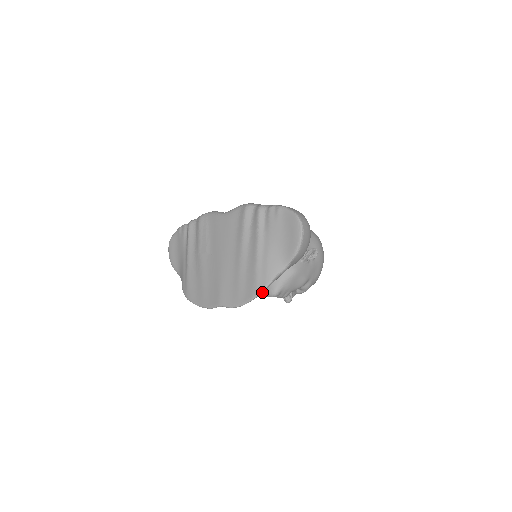
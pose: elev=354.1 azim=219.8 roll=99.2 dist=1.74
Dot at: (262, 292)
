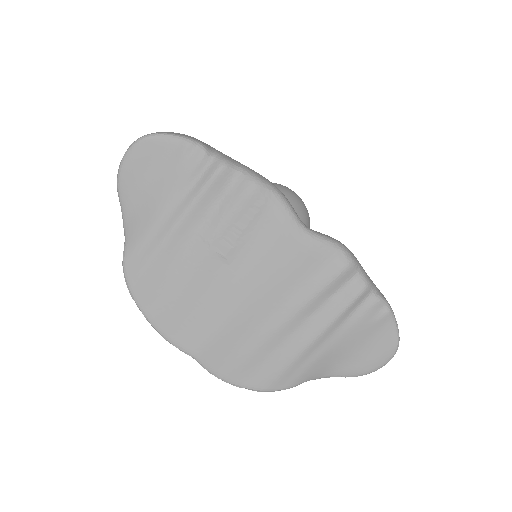
Dot at: (274, 390)
